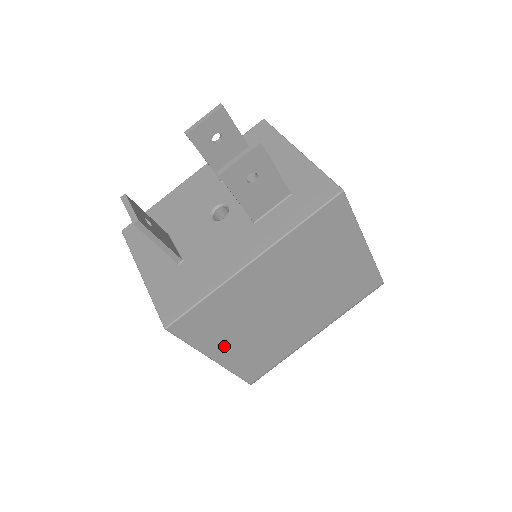
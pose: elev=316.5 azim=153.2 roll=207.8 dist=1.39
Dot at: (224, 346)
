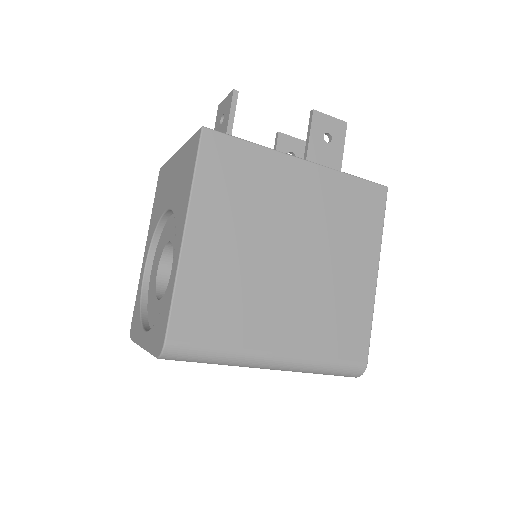
Dot at: (209, 224)
